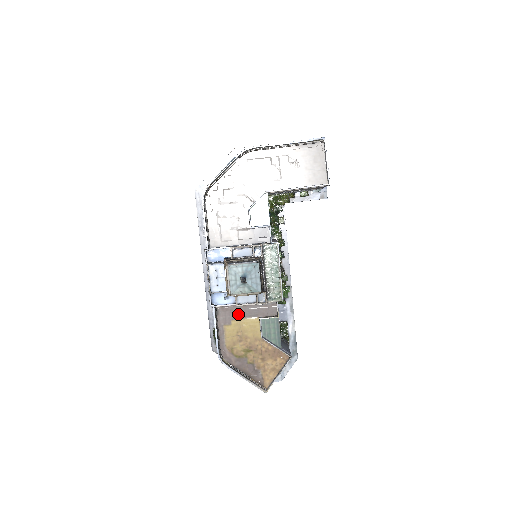
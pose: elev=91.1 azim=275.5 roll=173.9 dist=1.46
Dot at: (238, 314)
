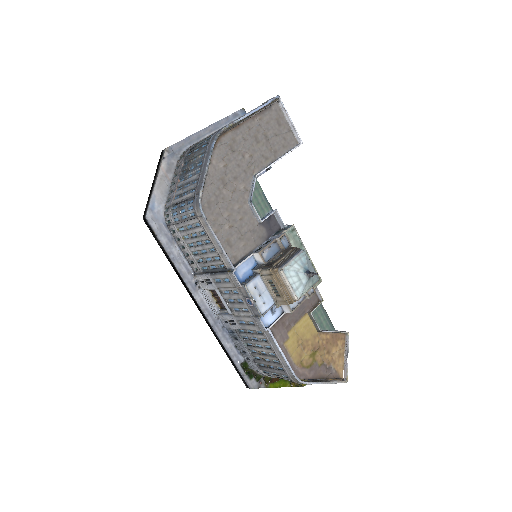
Dot at: (290, 322)
